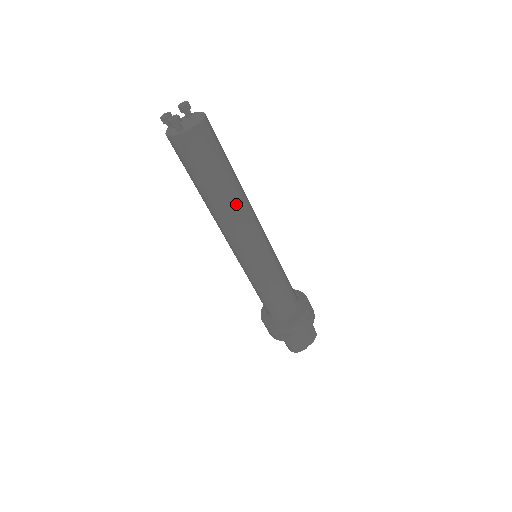
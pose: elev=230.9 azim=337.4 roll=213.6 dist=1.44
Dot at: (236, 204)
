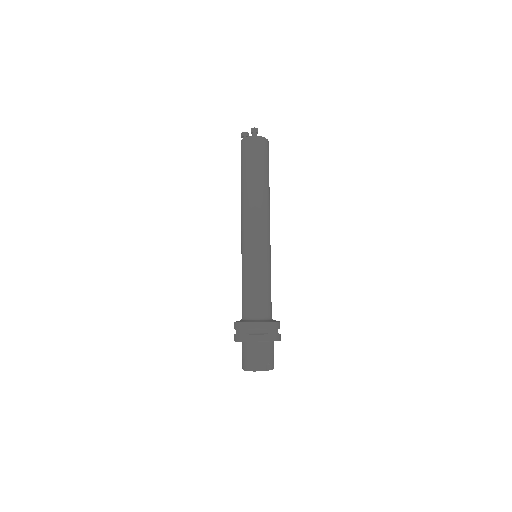
Dot at: (266, 197)
